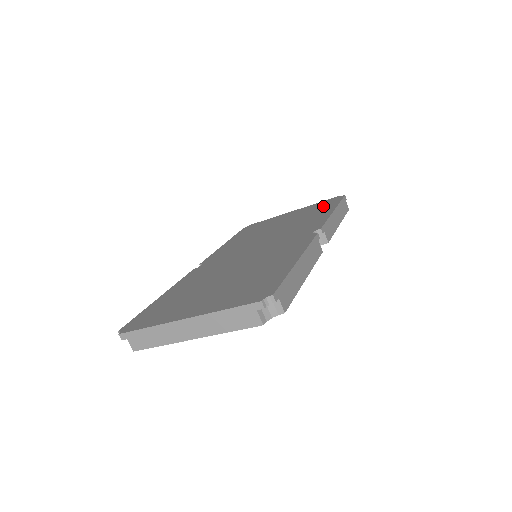
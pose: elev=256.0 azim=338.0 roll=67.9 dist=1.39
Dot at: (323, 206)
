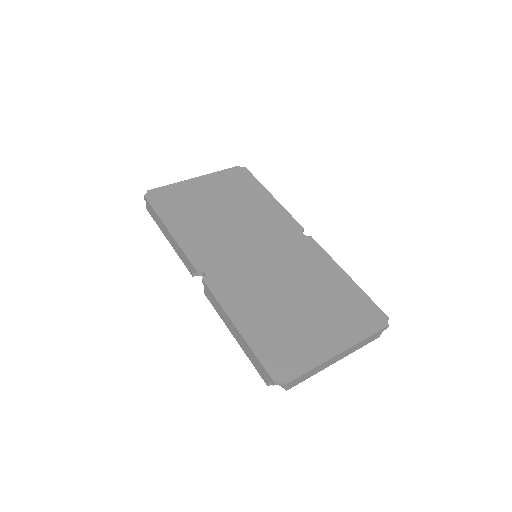
Dot at: (243, 183)
